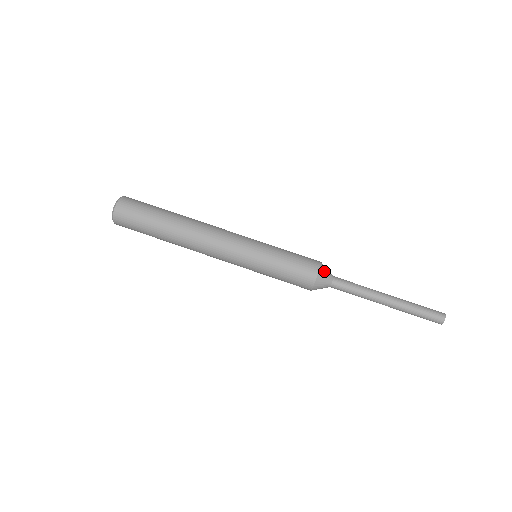
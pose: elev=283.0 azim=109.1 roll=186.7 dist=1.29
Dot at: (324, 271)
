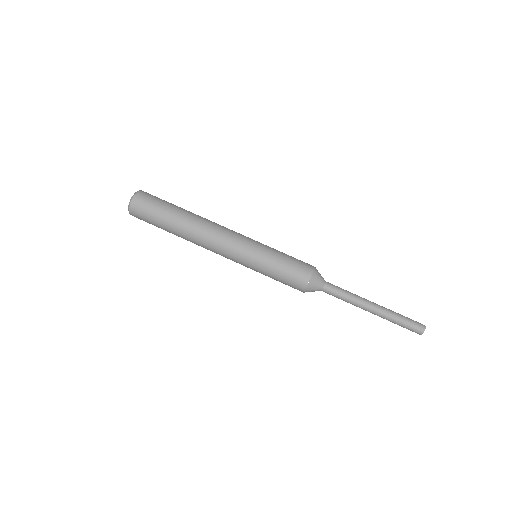
Dot at: (317, 275)
